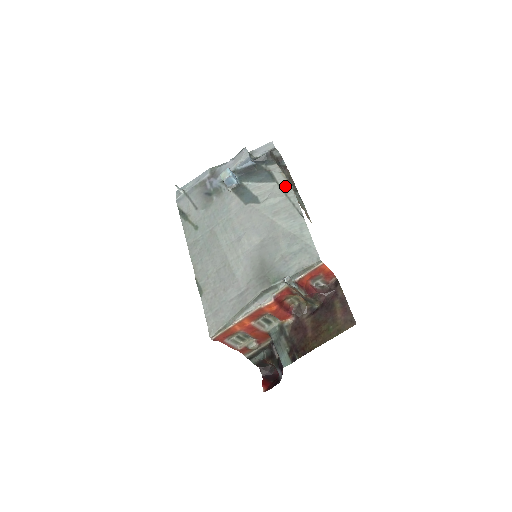
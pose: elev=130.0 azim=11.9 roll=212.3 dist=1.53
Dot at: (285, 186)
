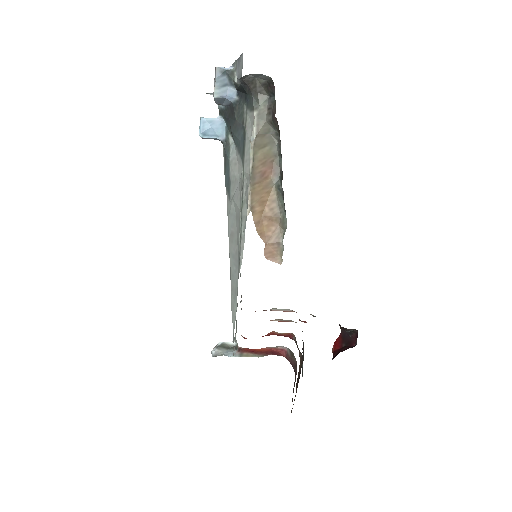
Dot at: (246, 184)
